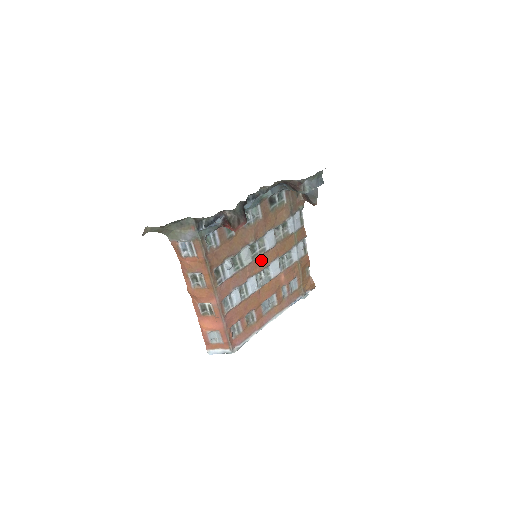
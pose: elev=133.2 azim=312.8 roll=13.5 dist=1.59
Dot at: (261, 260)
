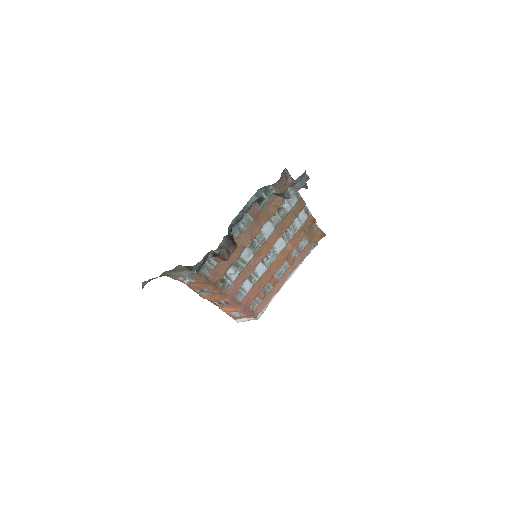
Dot at: (263, 248)
